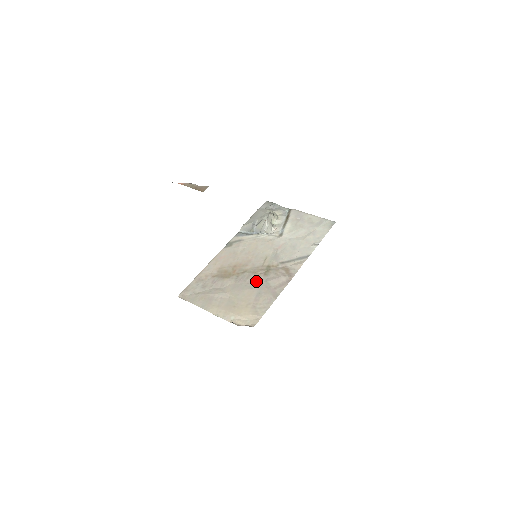
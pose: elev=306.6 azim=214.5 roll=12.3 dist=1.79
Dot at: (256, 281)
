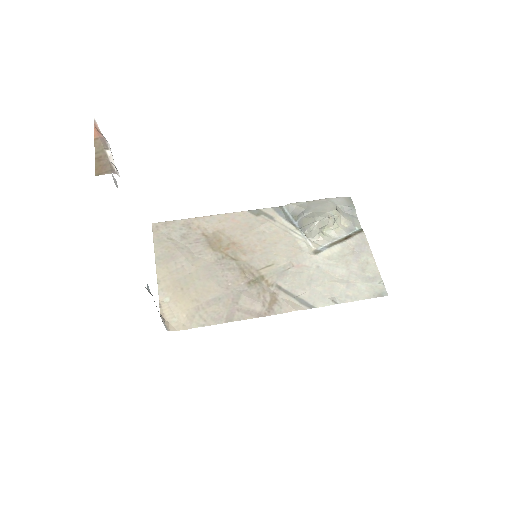
Dot at: (232, 282)
